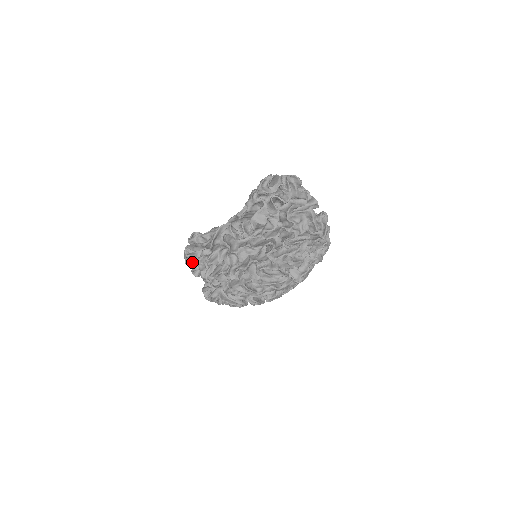
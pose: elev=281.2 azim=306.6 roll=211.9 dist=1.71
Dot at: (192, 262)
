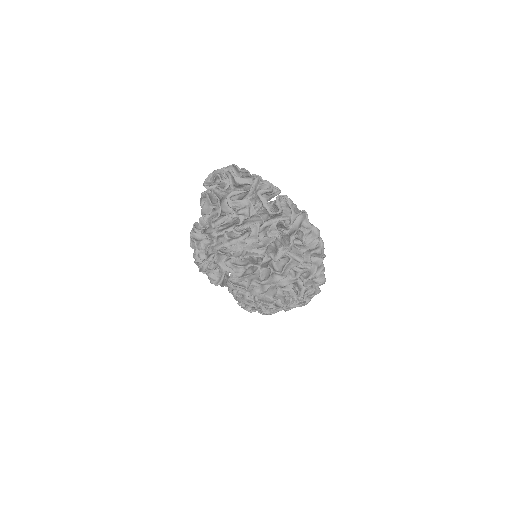
Dot at: occluded
